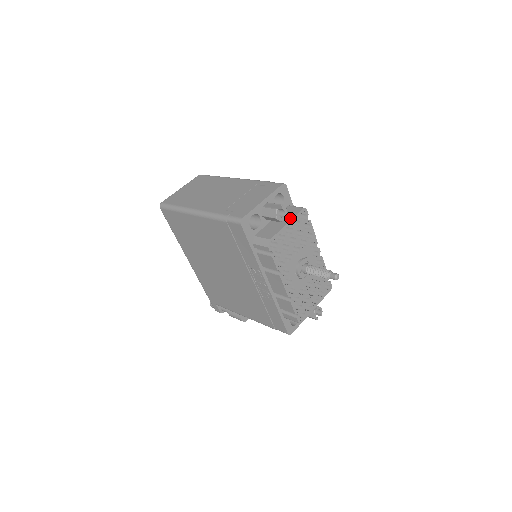
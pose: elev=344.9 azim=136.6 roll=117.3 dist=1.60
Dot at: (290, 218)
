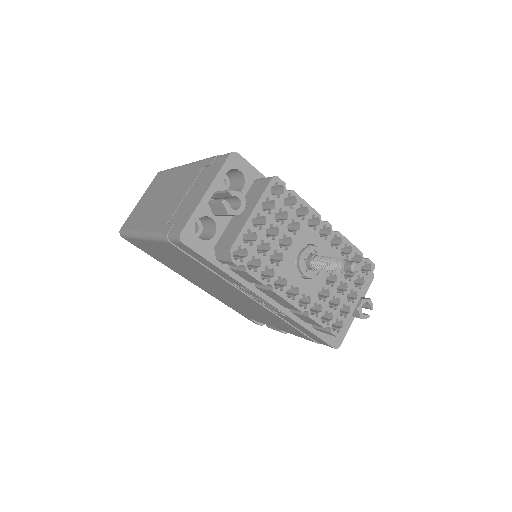
Dot at: (254, 202)
